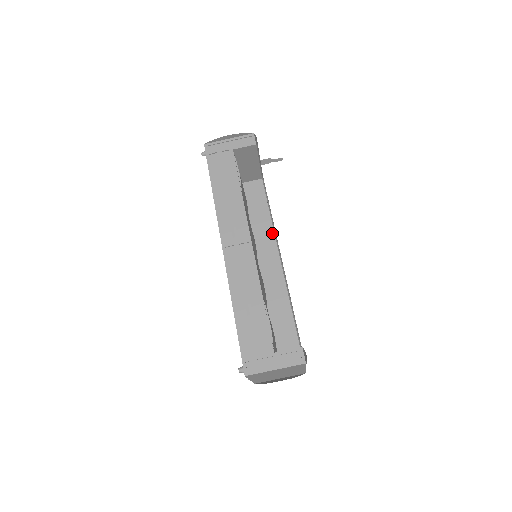
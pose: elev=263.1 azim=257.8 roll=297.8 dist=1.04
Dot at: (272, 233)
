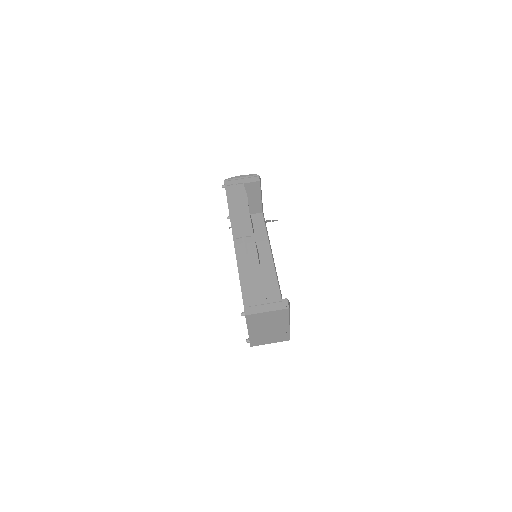
Dot at: (268, 246)
